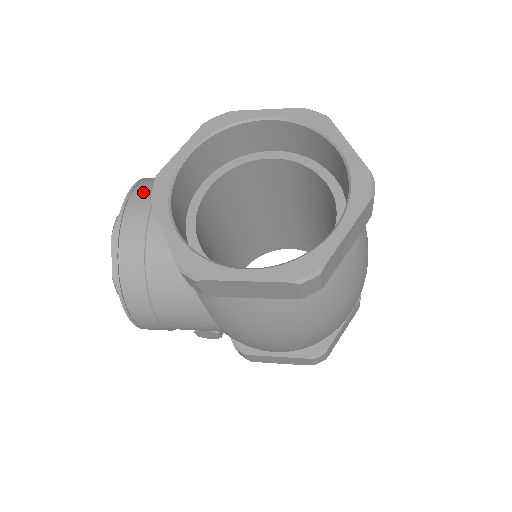
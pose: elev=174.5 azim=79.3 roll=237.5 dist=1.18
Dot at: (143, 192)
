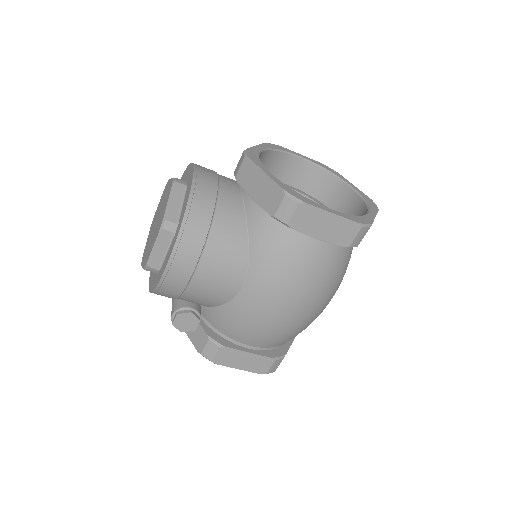
Dot at: occluded
